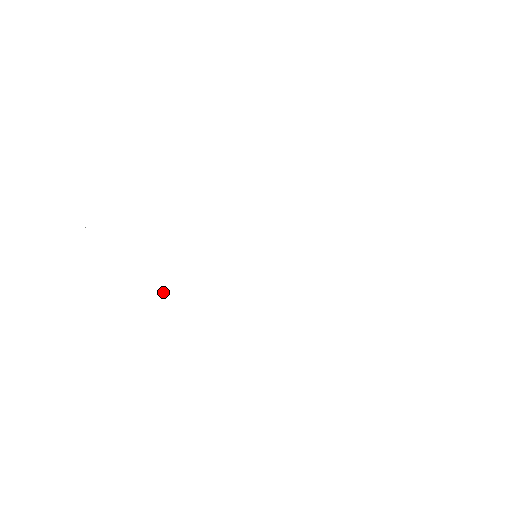
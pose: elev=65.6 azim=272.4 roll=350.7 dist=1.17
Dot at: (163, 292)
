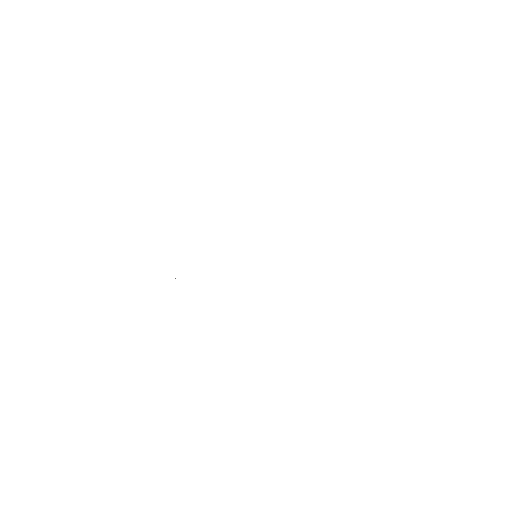
Dot at: occluded
